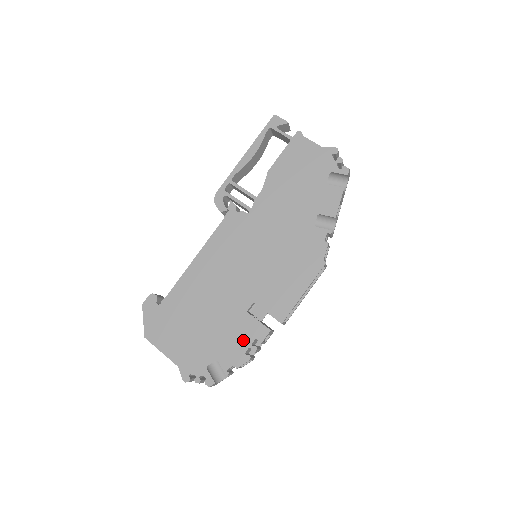
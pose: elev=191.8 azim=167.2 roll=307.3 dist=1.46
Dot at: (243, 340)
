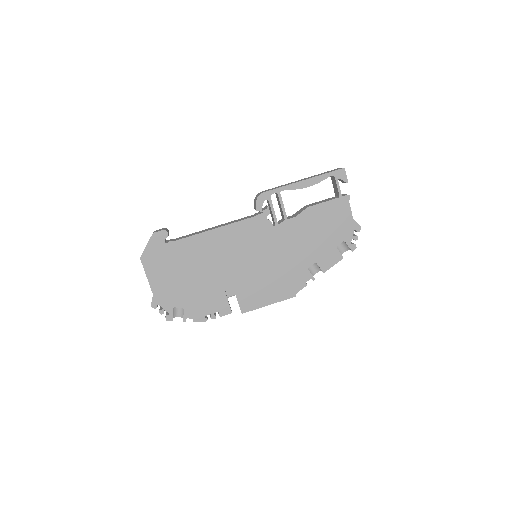
Dot at: (210, 307)
